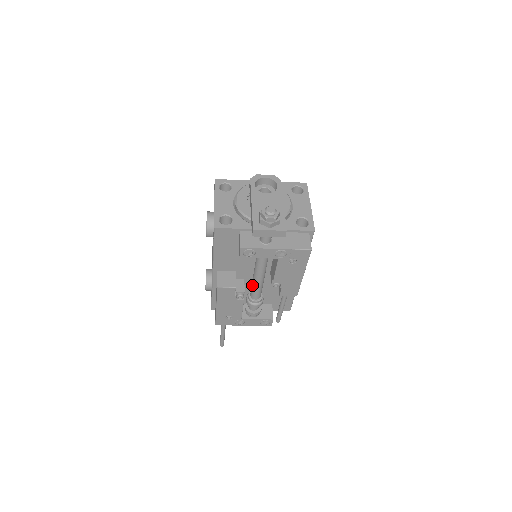
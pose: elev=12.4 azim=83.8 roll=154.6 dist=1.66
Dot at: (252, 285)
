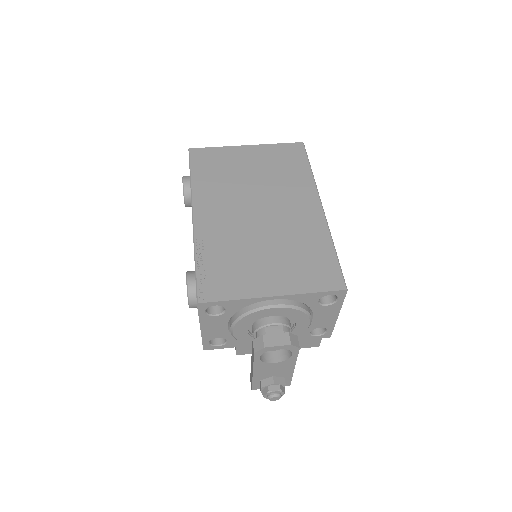
Dot at: occluded
